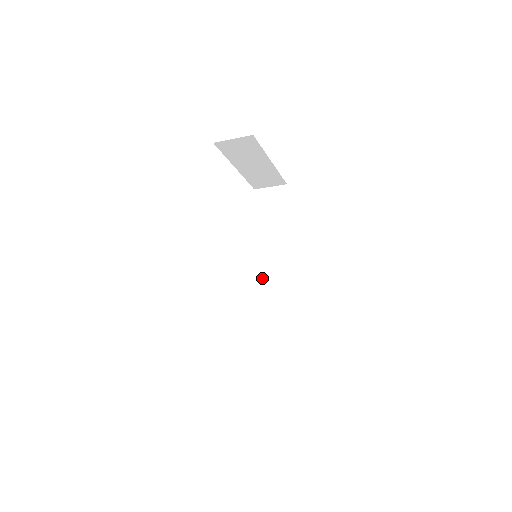
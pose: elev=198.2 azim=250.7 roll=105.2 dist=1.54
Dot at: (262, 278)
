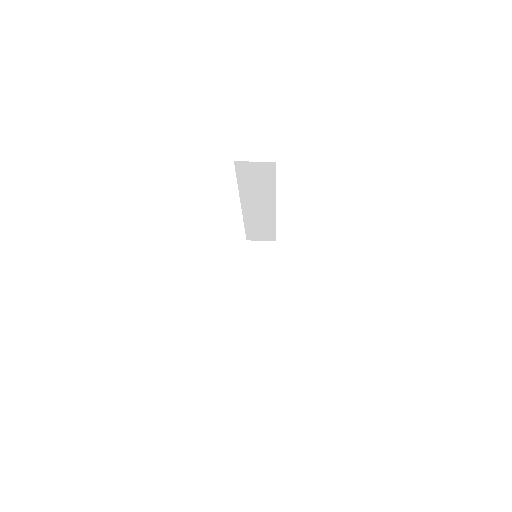
Dot at: (248, 212)
